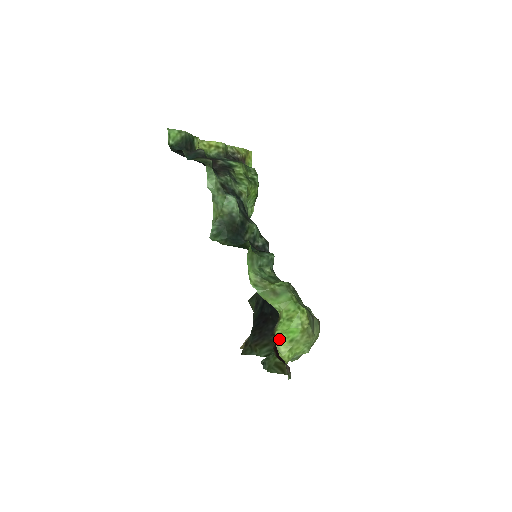
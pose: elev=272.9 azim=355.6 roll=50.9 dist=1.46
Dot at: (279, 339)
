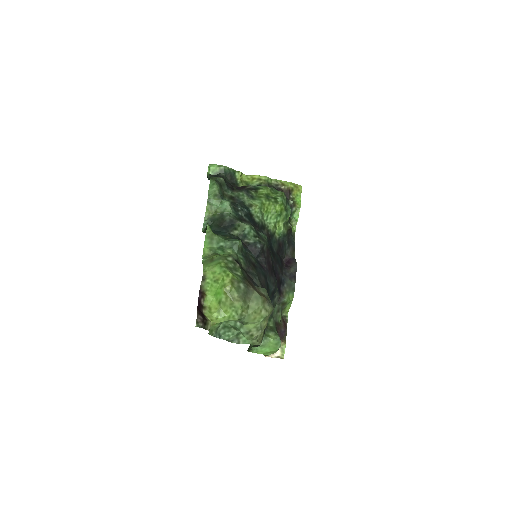
Dot at: (211, 301)
